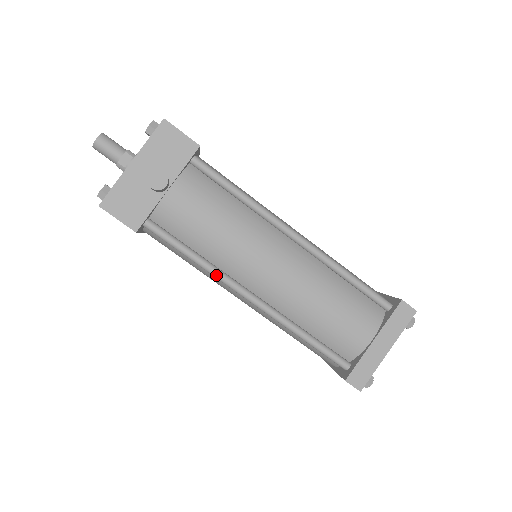
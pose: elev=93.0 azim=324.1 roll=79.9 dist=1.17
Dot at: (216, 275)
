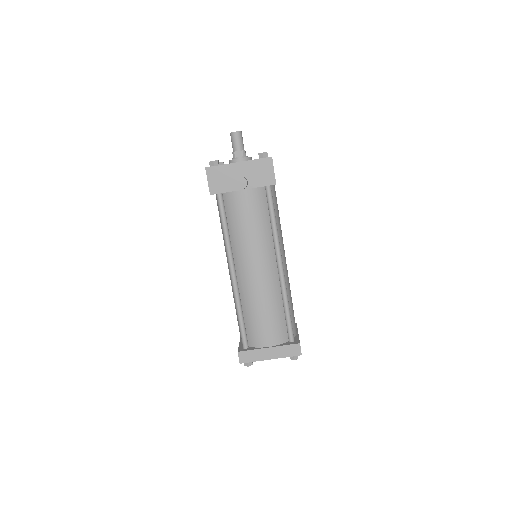
Dot at: (227, 248)
